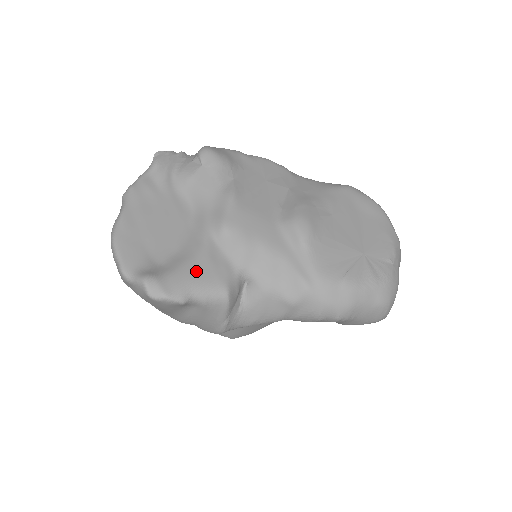
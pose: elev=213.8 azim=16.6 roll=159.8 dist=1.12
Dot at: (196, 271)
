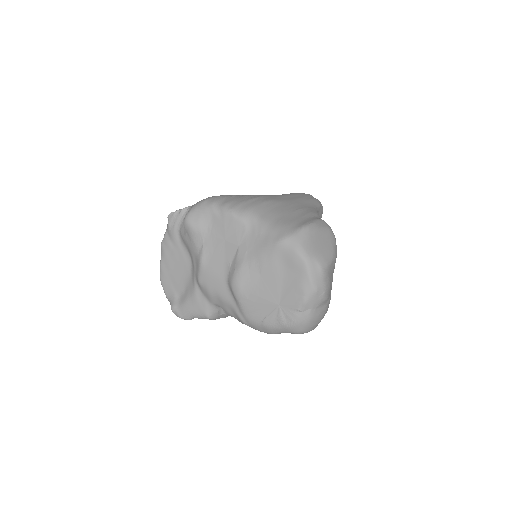
Dot at: (191, 306)
